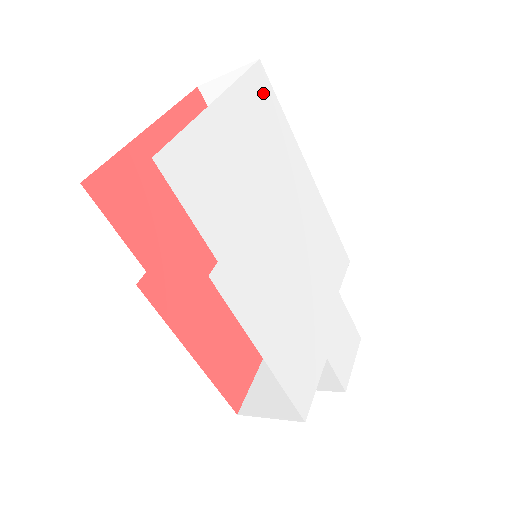
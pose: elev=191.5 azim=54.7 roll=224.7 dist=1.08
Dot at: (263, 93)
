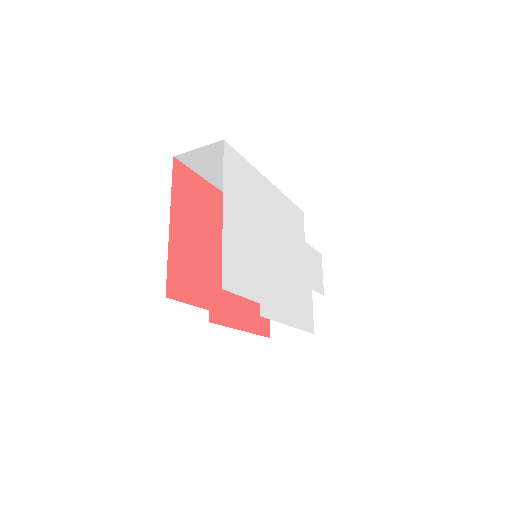
Dot at: (234, 164)
